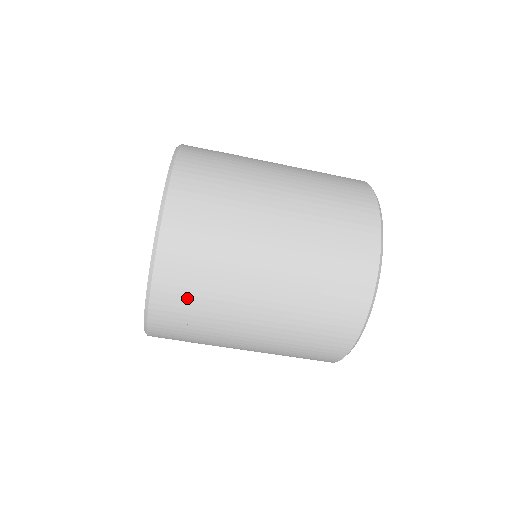
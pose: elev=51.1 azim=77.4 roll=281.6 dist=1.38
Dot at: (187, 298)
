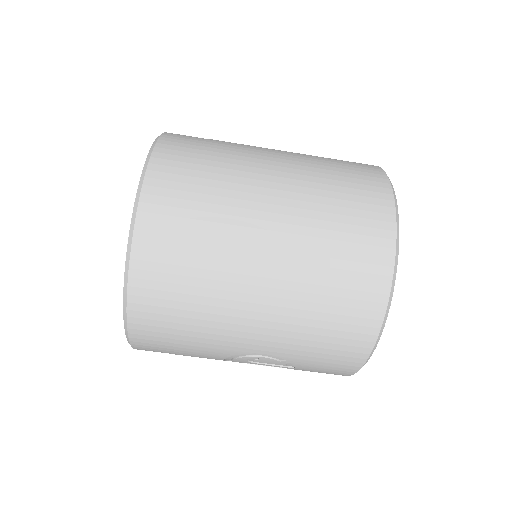
Dot at: (192, 160)
